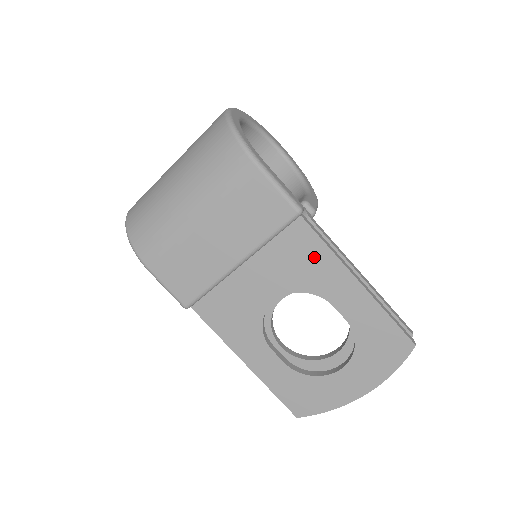
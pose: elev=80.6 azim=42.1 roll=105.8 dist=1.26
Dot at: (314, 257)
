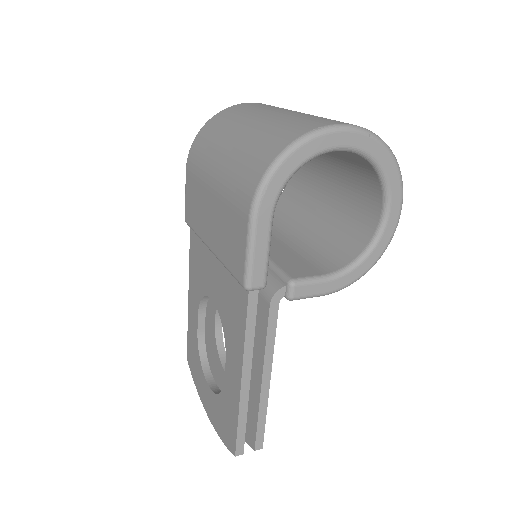
Dot at: (237, 323)
